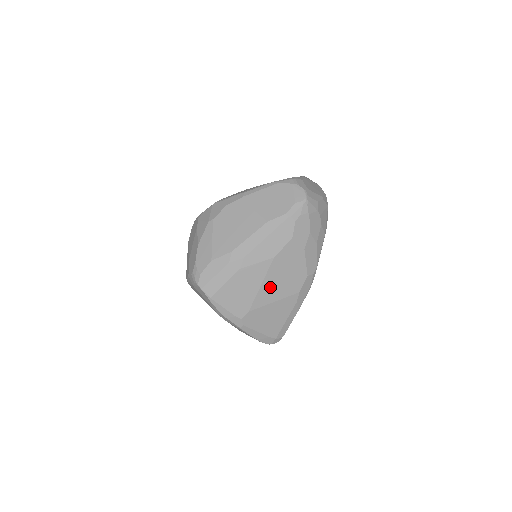
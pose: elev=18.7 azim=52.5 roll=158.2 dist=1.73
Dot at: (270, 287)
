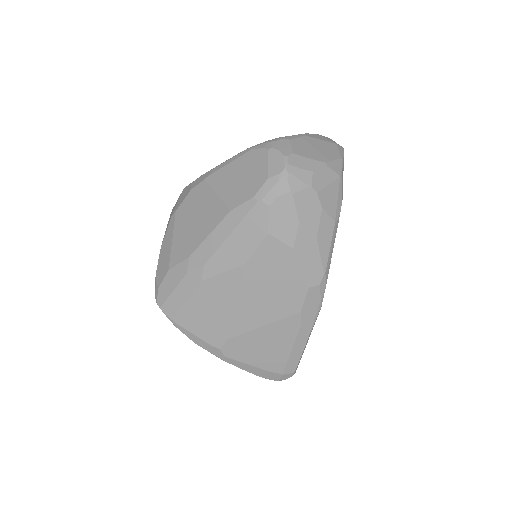
Dot at: (251, 306)
